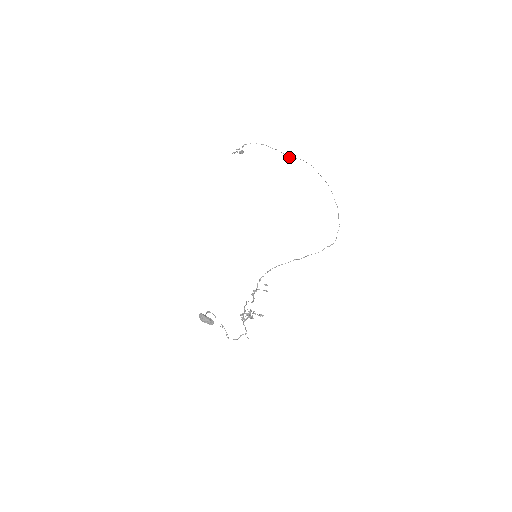
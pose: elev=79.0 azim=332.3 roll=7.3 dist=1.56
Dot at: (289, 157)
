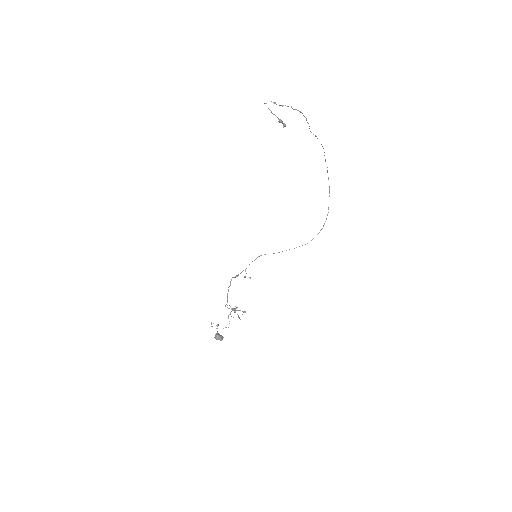
Dot at: occluded
